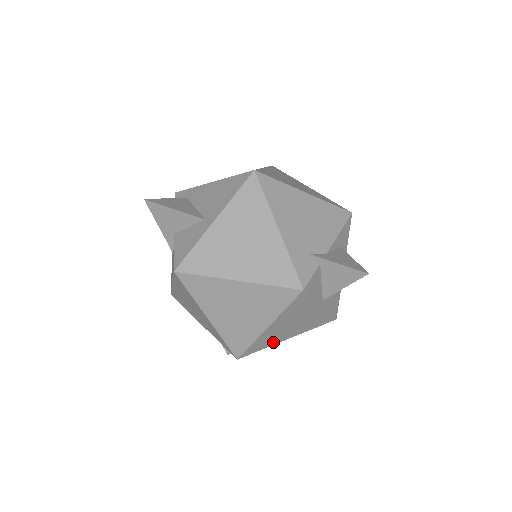
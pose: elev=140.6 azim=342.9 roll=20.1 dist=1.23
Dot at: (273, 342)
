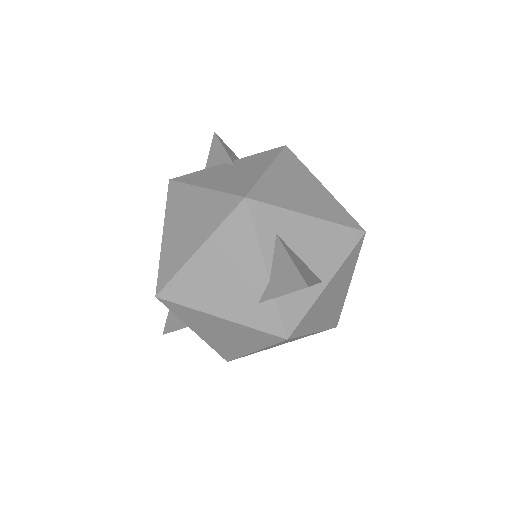
Dot at: (341, 301)
